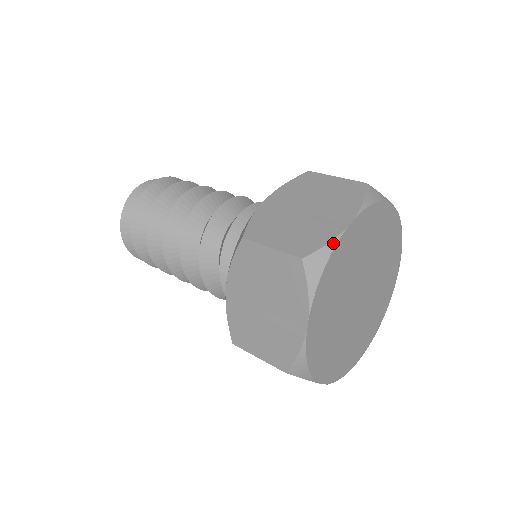
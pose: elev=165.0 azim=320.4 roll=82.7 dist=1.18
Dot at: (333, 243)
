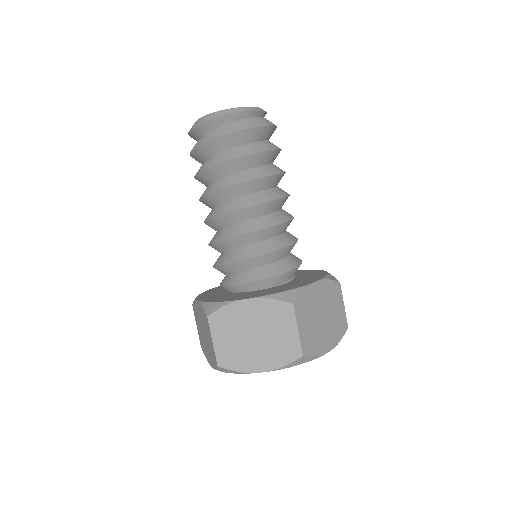
Dot at: (241, 373)
